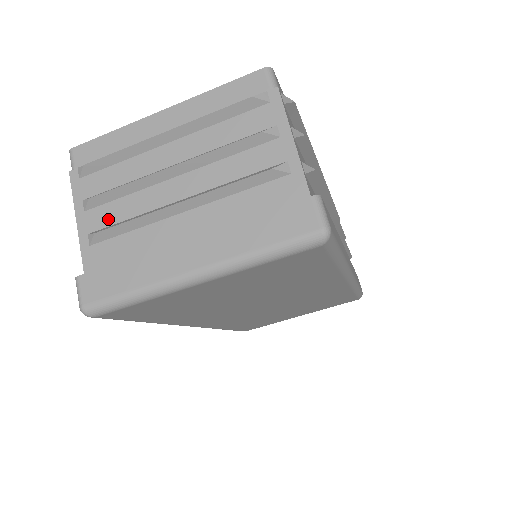
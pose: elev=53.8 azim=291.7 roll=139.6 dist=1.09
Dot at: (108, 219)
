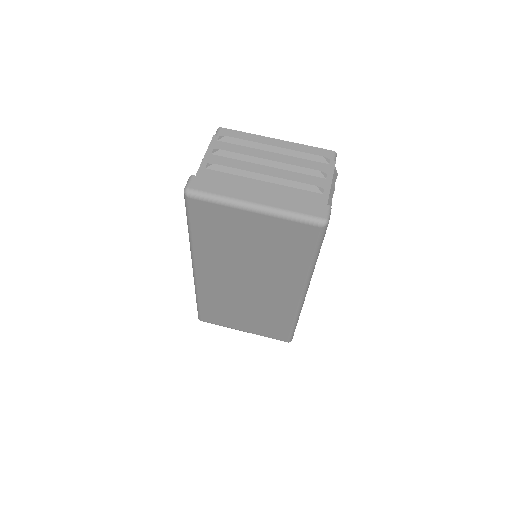
Dot at: (222, 163)
